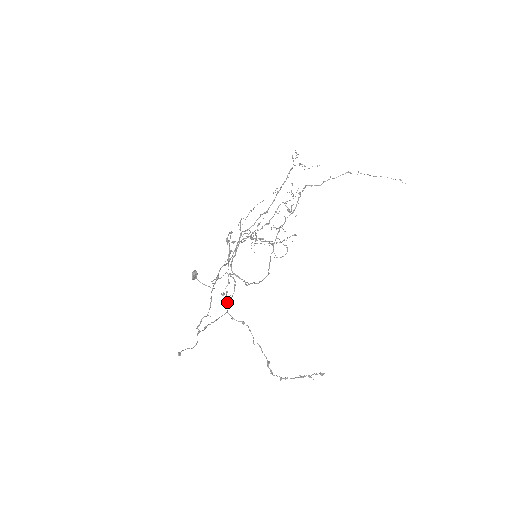
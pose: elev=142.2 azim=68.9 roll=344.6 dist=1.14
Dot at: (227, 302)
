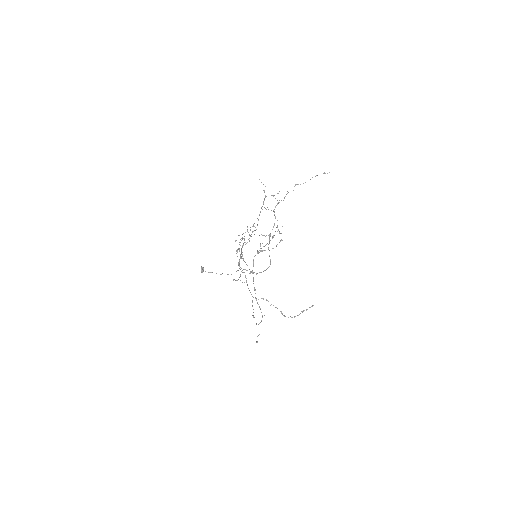
Dot at: (249, 290)
